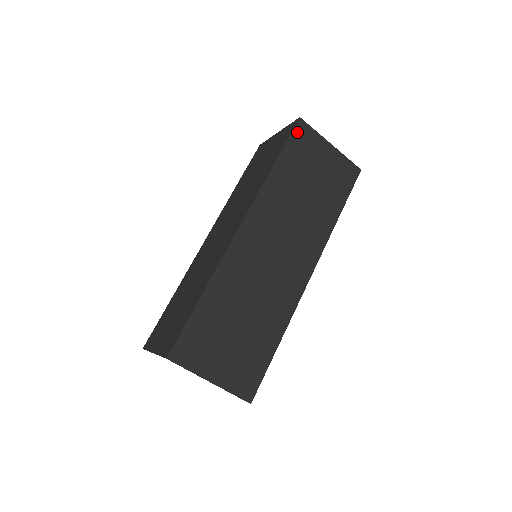
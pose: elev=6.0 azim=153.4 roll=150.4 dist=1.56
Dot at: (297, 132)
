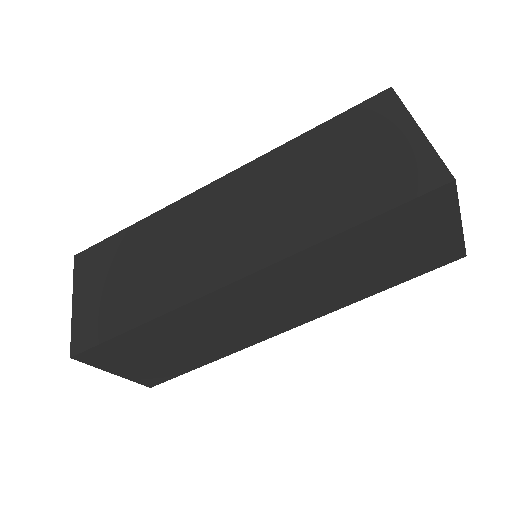
Dot at: (372, 103)
